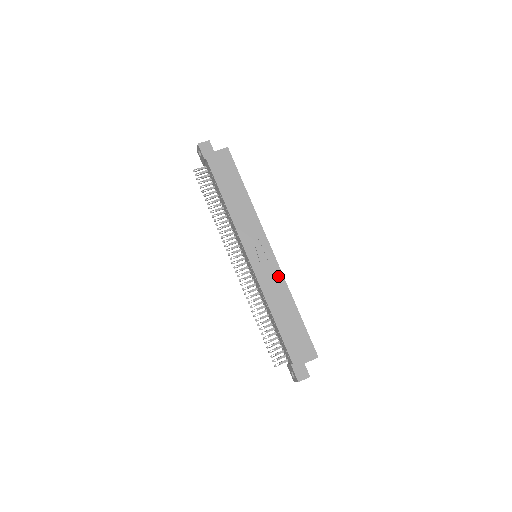
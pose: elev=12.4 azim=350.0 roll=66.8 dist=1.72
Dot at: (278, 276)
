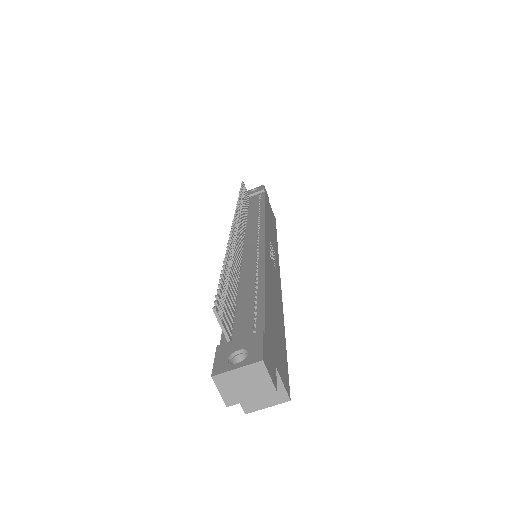
Dot at: (279, 285)
